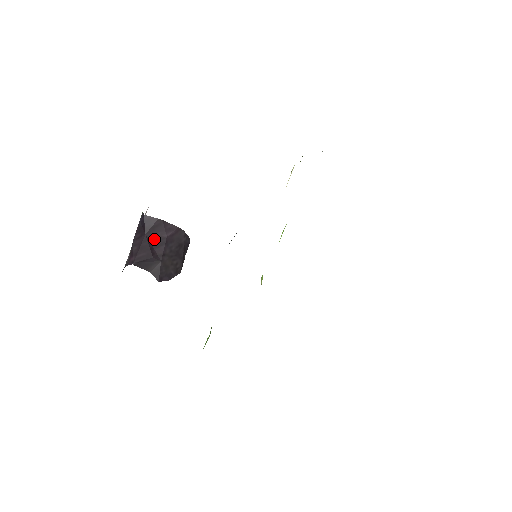
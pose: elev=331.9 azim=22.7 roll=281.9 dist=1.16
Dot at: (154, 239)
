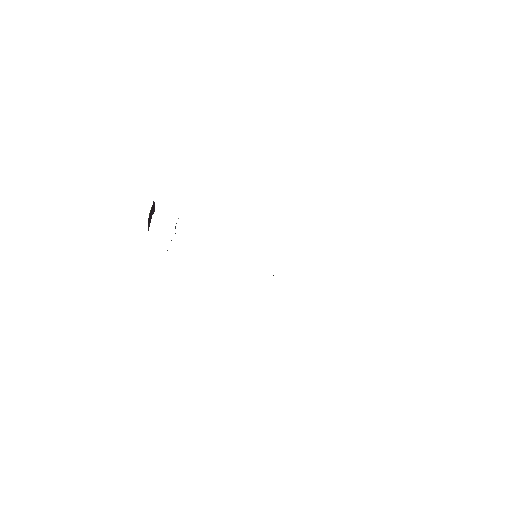
Dot at: (152, 212)
